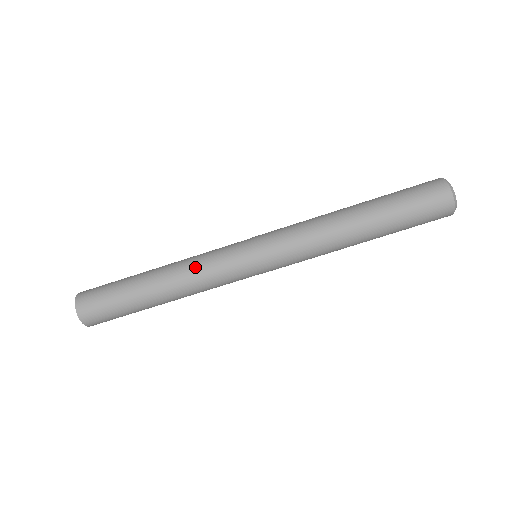
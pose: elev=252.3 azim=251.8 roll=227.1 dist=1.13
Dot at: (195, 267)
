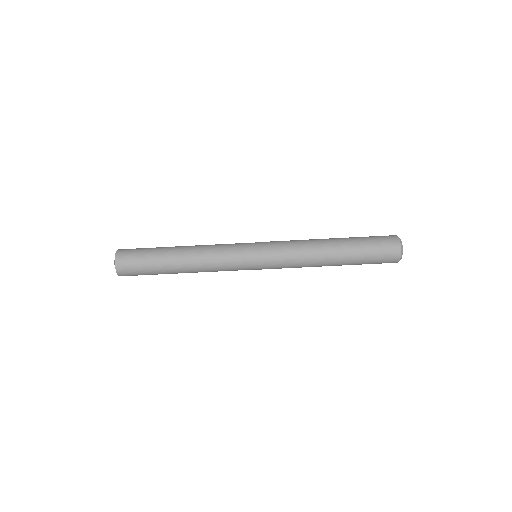
Dot at: (212, 246)
